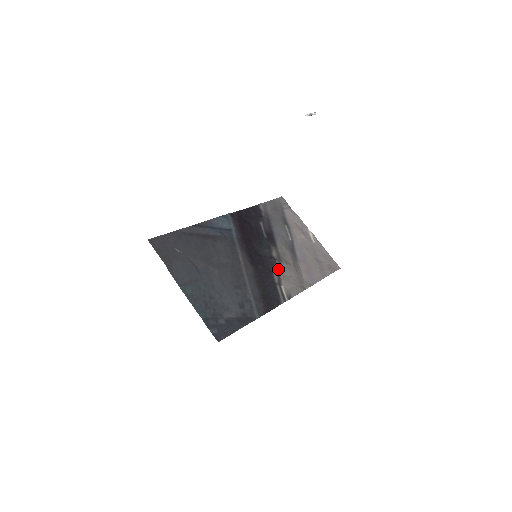
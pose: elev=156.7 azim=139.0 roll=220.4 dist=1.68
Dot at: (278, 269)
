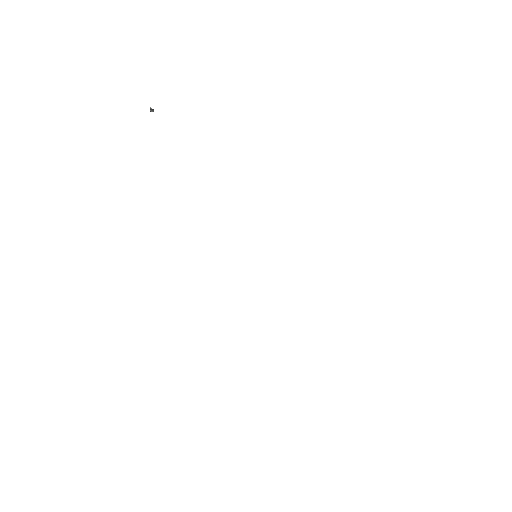
Dot at: occluded
